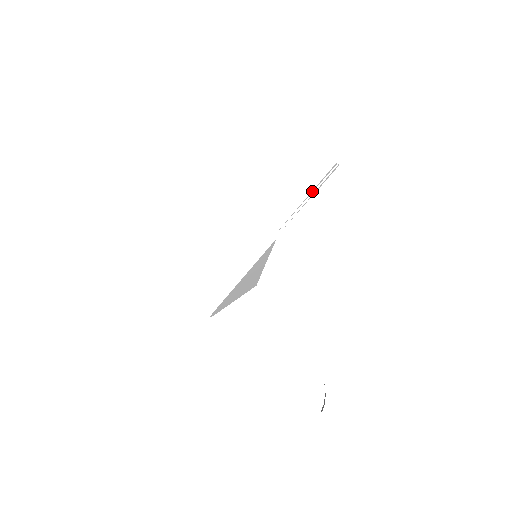
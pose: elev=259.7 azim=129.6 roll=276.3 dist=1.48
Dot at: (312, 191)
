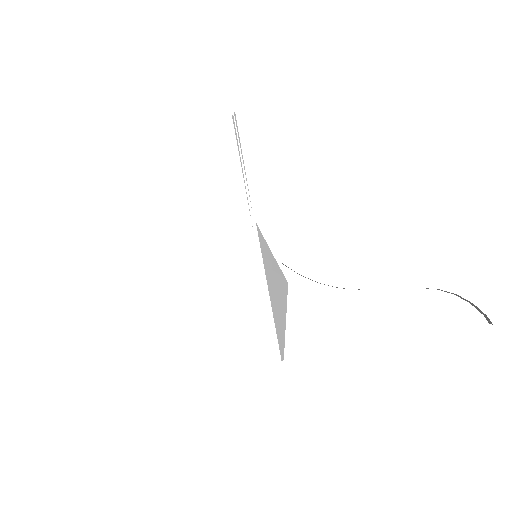
Dot at: occluded
